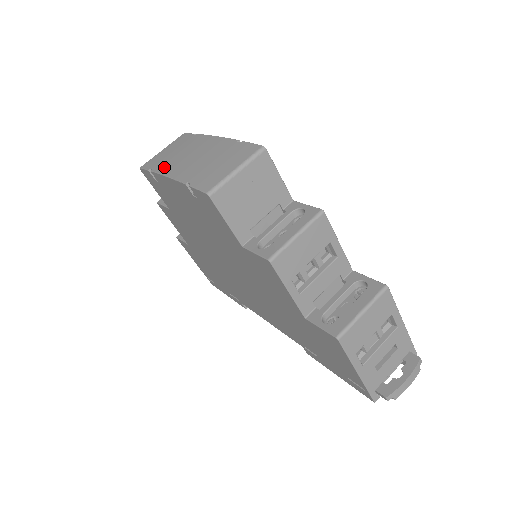
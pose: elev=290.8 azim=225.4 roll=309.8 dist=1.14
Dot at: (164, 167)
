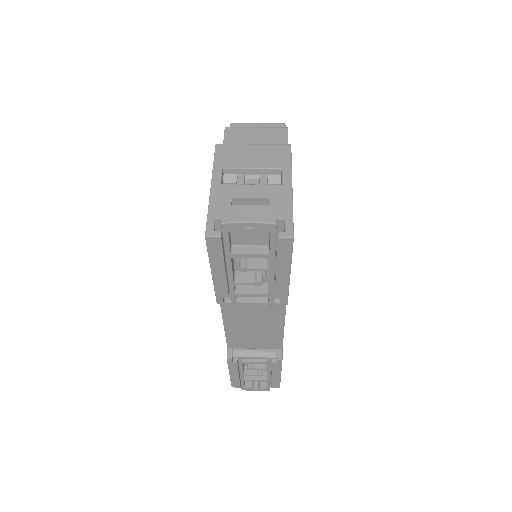
Dot at: occluded
